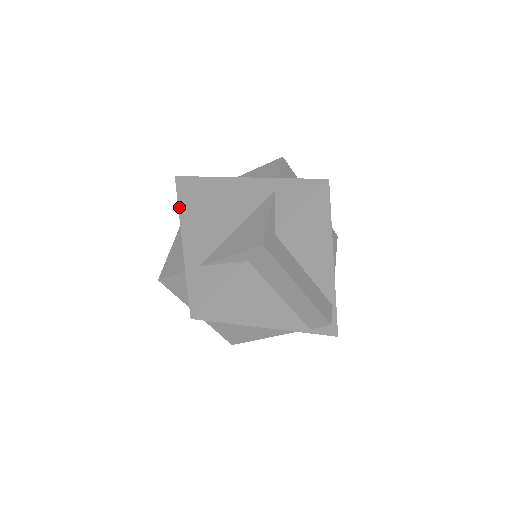
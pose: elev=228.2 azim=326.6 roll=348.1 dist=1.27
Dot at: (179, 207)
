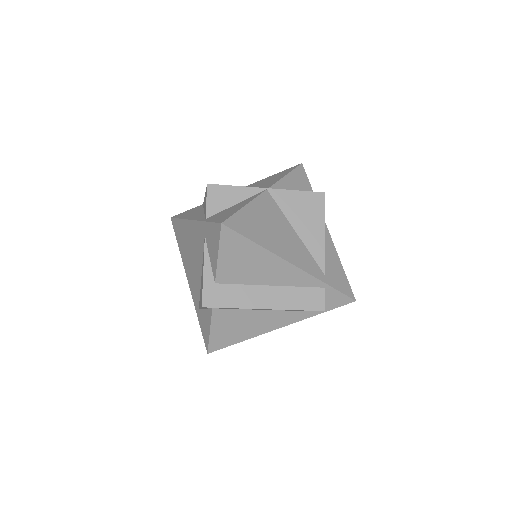
Dot at: (179, 250)
